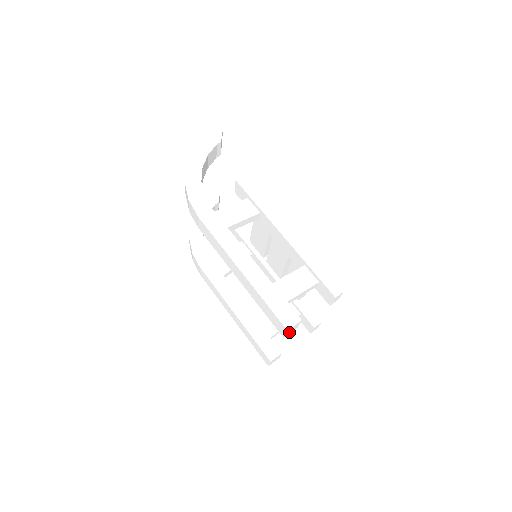
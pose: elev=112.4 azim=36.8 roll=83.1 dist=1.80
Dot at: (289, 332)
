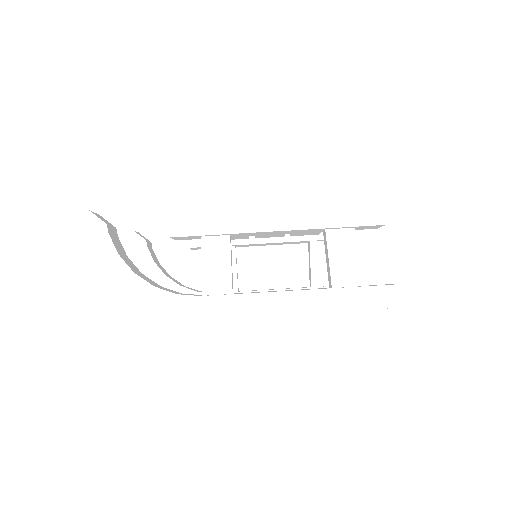
Dot at: occluded
